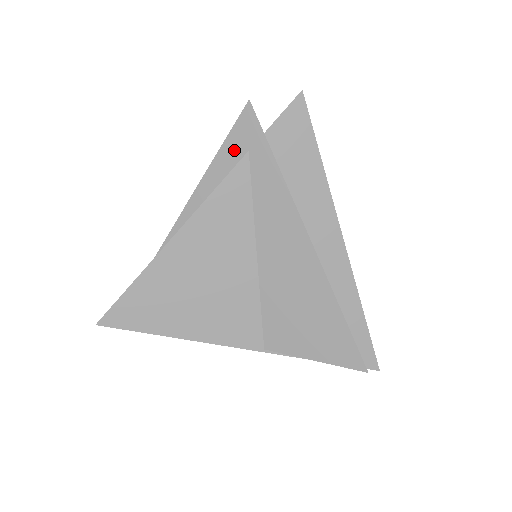
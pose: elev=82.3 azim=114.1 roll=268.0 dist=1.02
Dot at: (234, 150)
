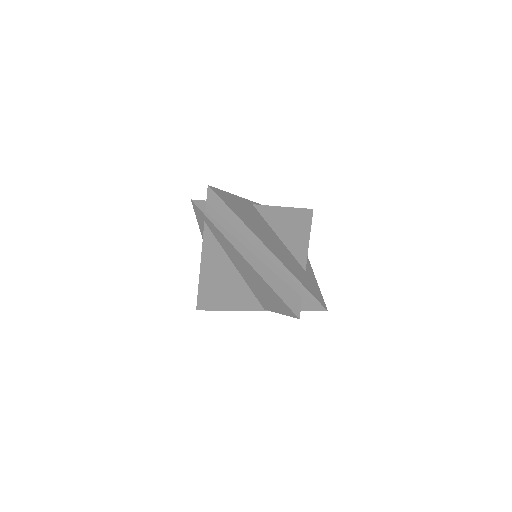
Dot at: (201, 222)
